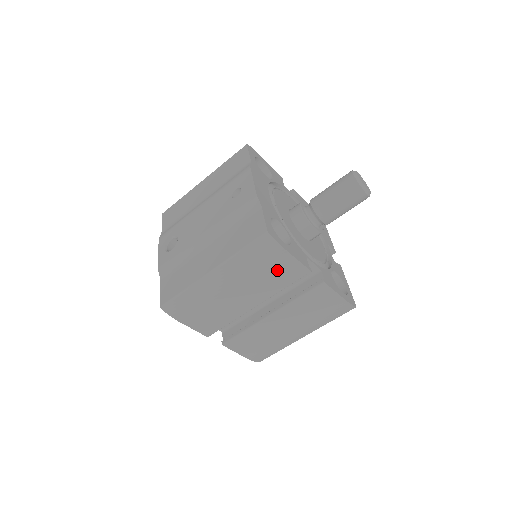
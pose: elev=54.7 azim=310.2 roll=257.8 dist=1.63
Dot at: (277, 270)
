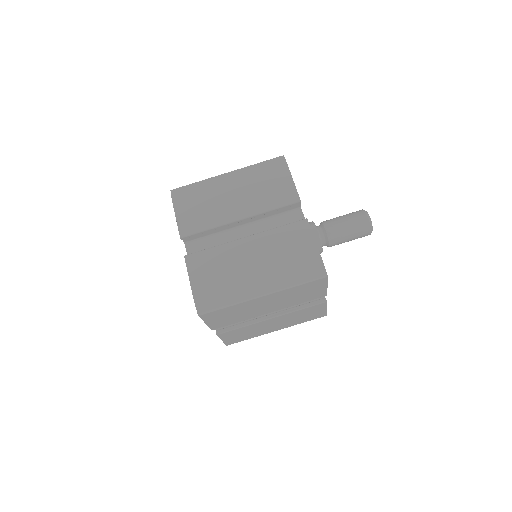
Dot at: (275, 187)
